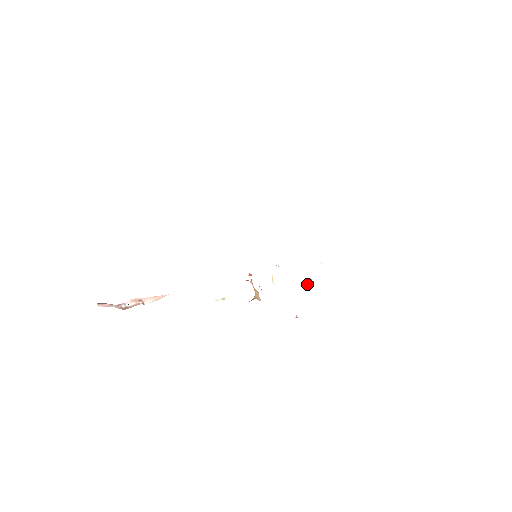
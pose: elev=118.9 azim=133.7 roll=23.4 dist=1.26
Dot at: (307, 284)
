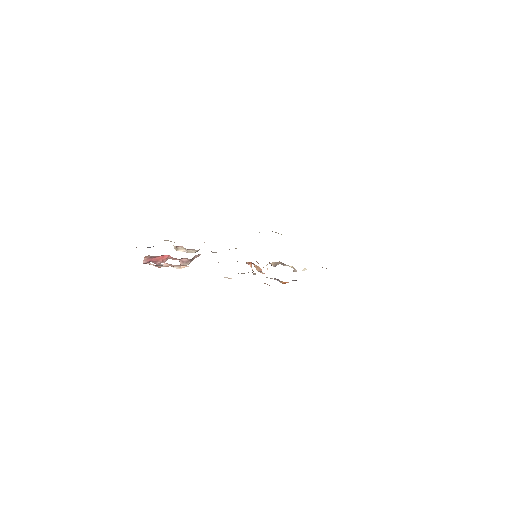
Dot at: (293, 271)
